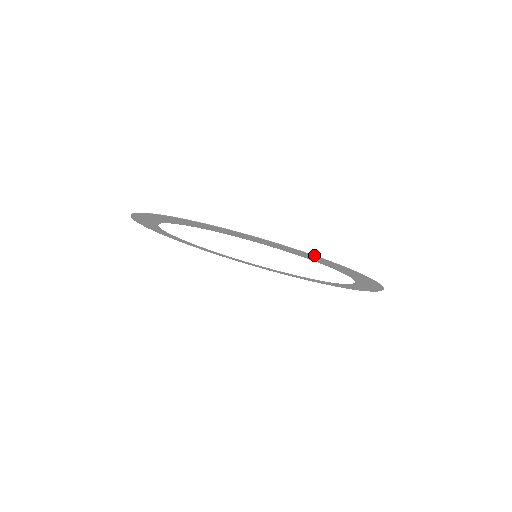
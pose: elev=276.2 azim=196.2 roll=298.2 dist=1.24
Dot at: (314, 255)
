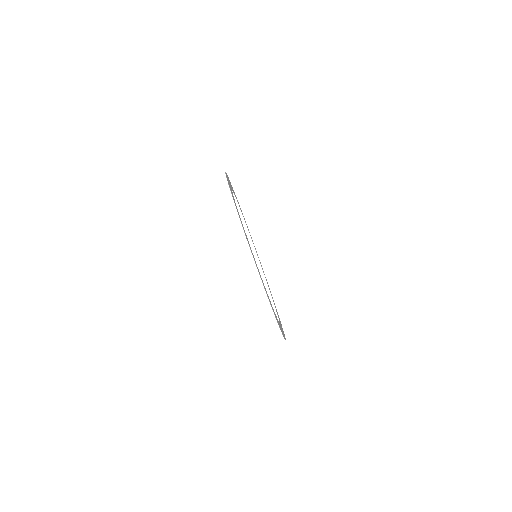
Dot at: occluded
